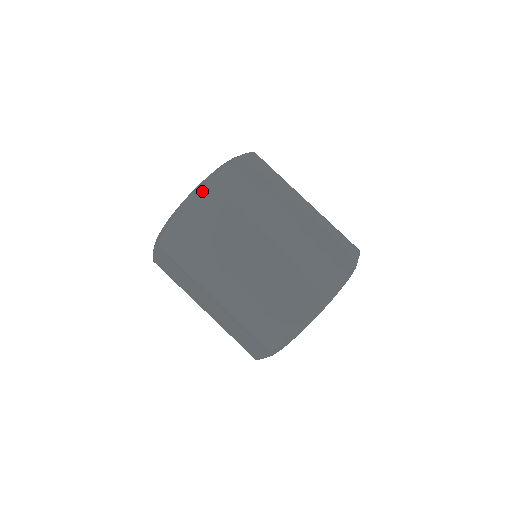
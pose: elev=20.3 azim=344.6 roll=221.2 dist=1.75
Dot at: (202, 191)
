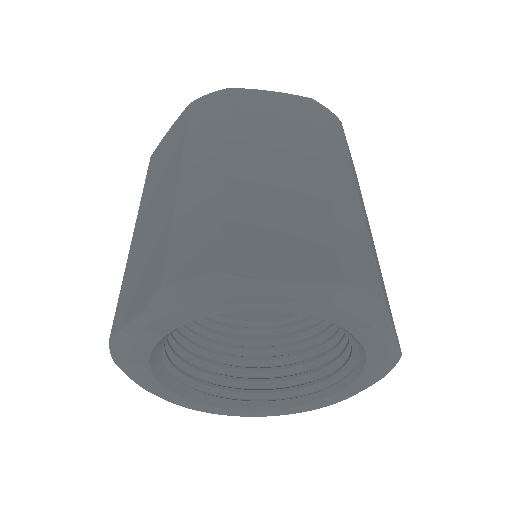
Dot at: (181, 117)
